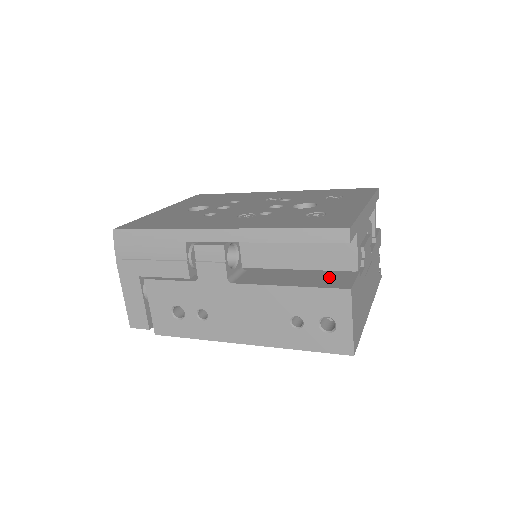
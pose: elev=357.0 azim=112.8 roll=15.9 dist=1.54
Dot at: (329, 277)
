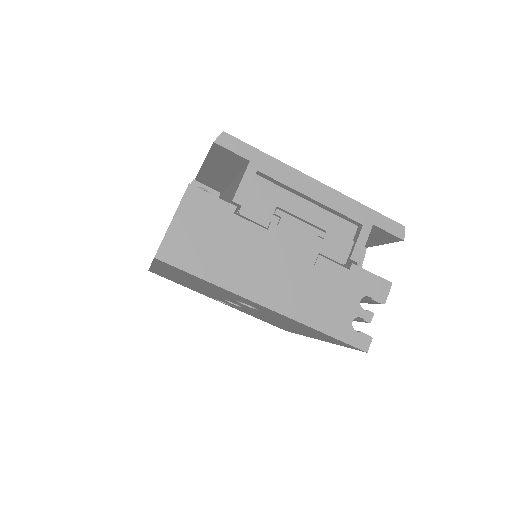
Dot at: occluded
